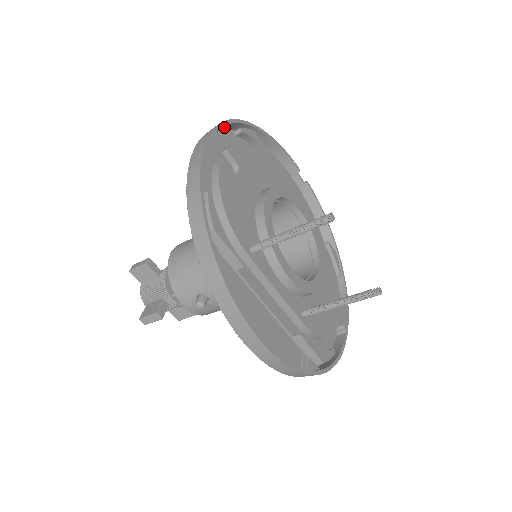
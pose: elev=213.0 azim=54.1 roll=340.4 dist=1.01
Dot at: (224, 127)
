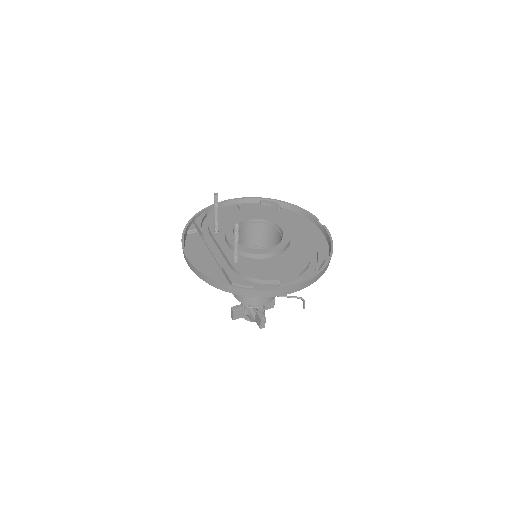
Dot at: (251, 201)
